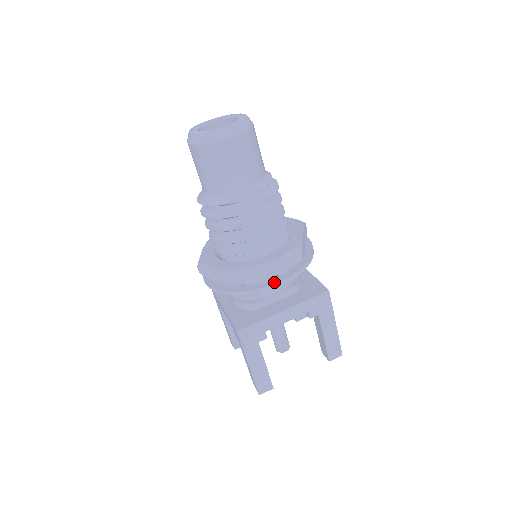
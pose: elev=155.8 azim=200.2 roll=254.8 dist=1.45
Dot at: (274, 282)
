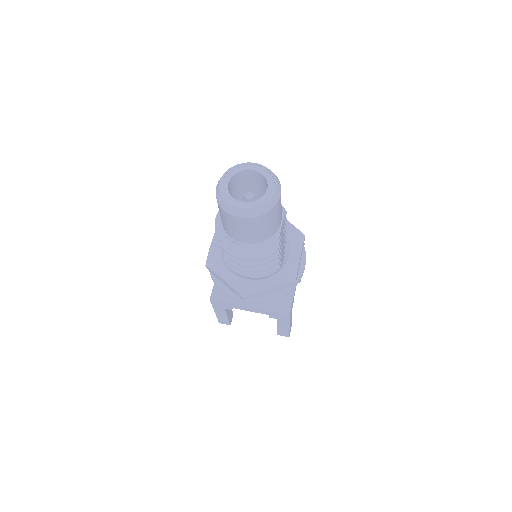
Dot at: (302, 267)
